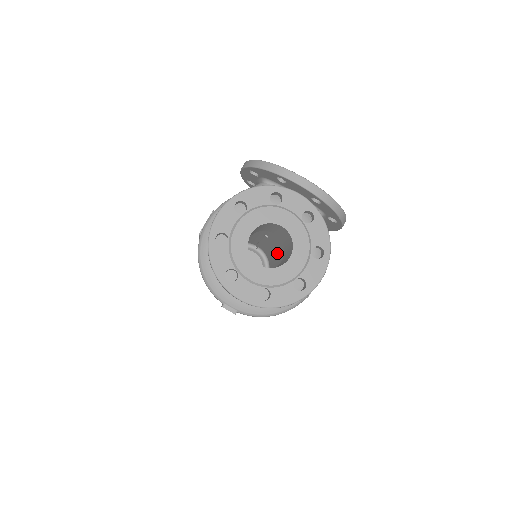
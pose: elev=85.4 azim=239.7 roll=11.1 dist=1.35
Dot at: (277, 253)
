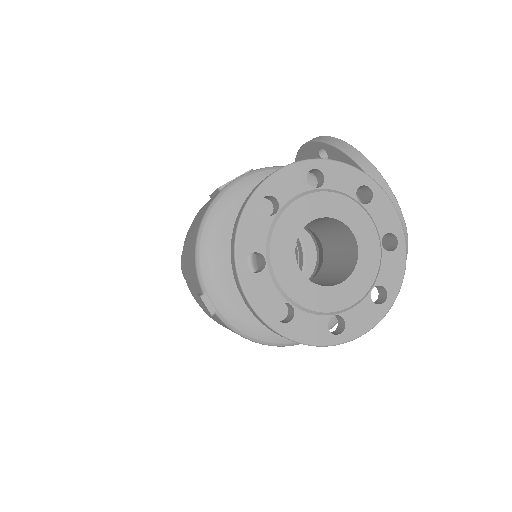
Dot at: occluded
